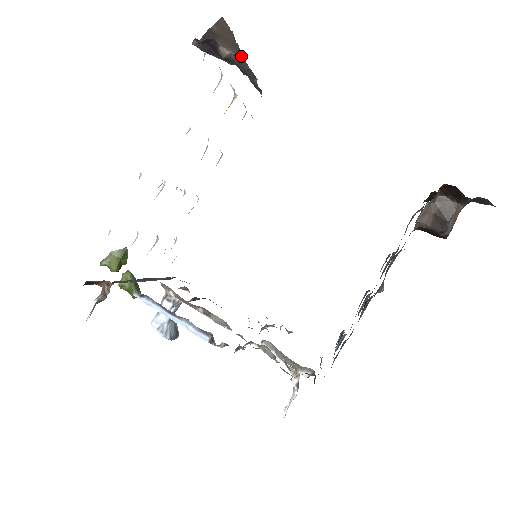
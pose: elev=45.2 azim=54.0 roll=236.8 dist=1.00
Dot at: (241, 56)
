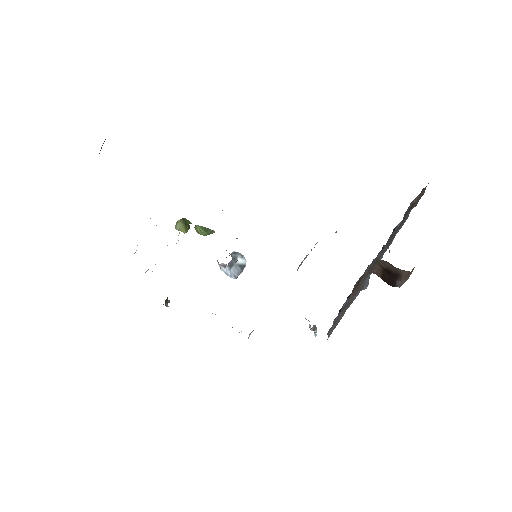
Dot at: occluded
